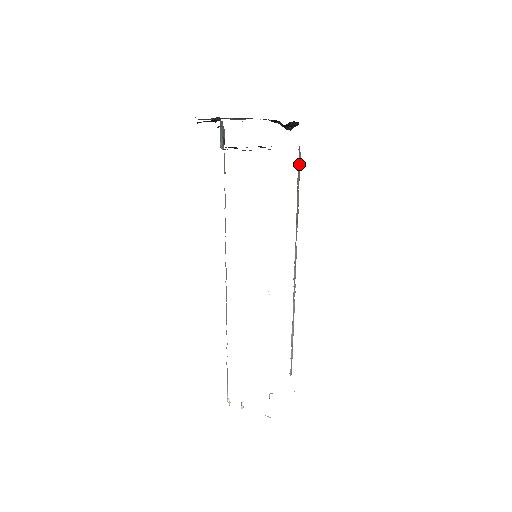
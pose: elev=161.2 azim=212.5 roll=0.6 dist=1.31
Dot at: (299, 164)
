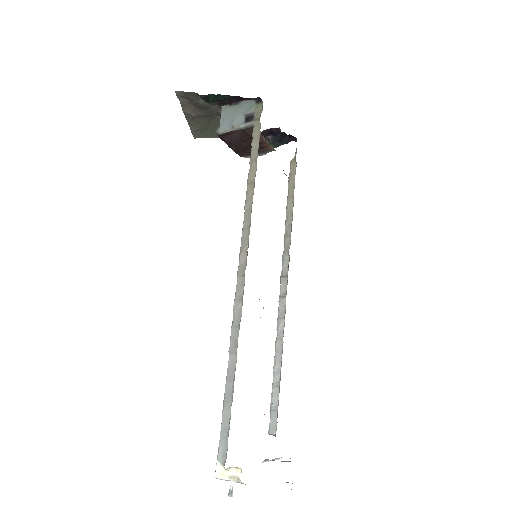
Dot at: (293, 174)
